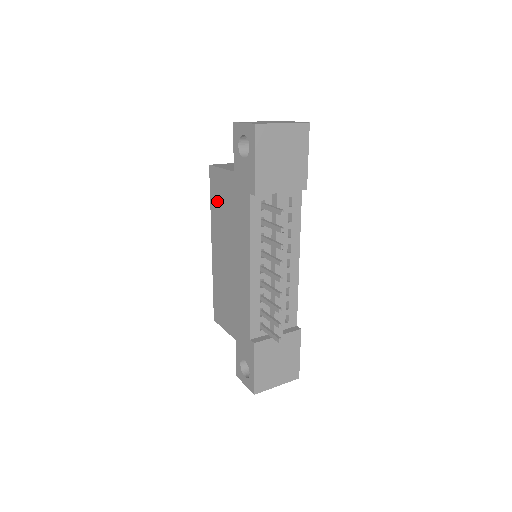
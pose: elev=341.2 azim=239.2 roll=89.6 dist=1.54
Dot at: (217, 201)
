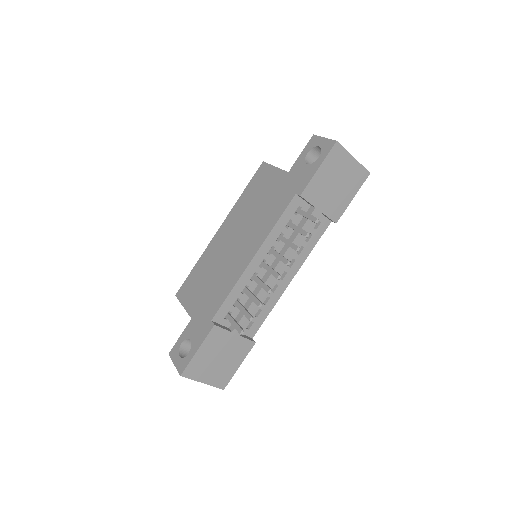
Dot at: (252, 192)
